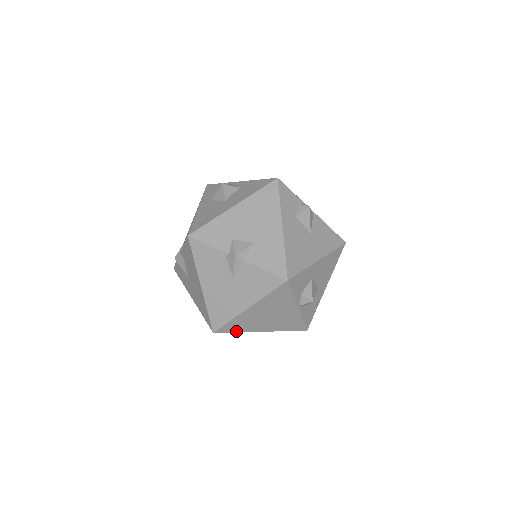
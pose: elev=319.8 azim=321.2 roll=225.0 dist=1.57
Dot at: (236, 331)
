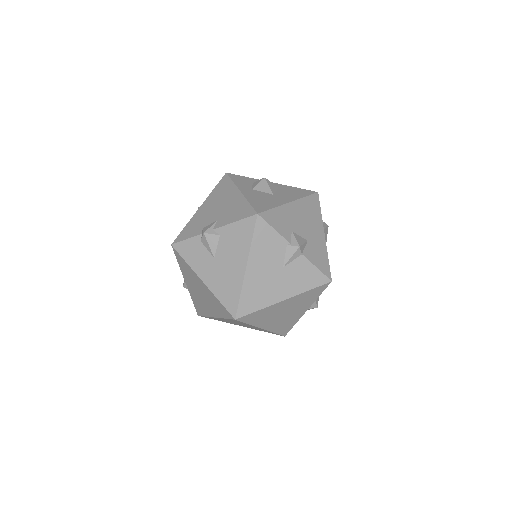
Dot at: (249, 323)
